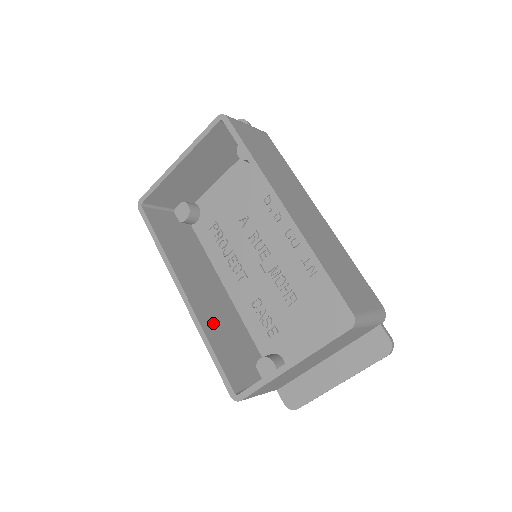
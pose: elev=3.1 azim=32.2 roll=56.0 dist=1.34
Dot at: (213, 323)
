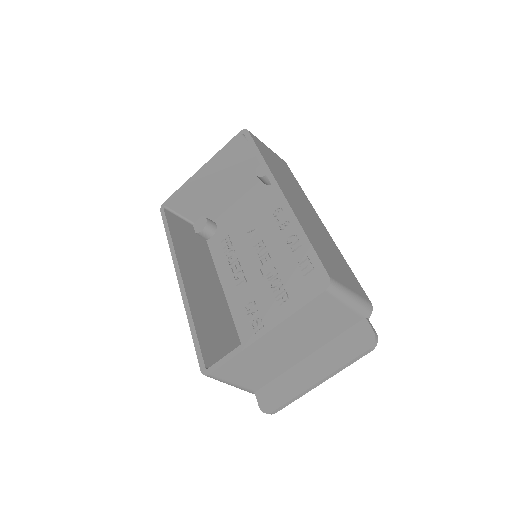
Dot at: (202, 309)
